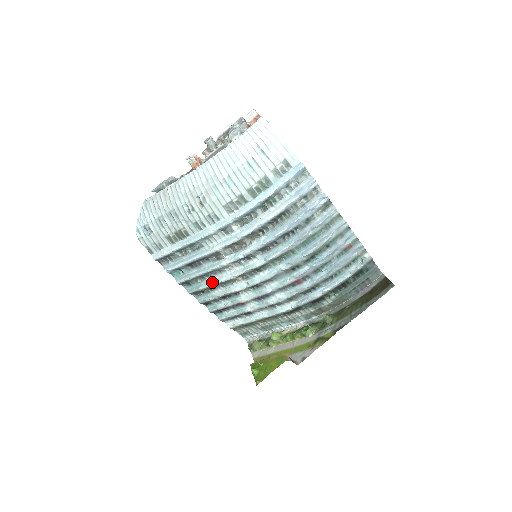
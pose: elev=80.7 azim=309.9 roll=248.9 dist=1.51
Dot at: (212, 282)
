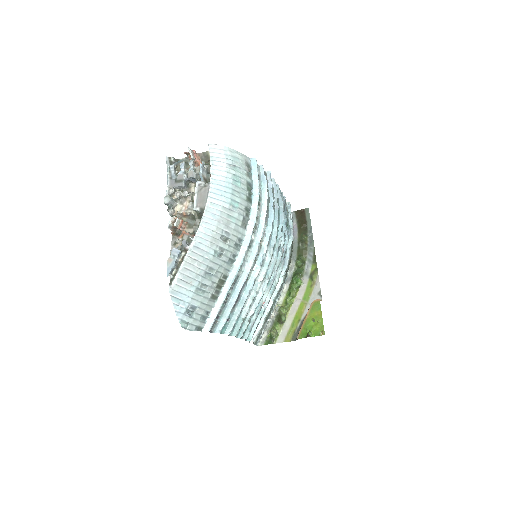
Dot at: (249, 304)
